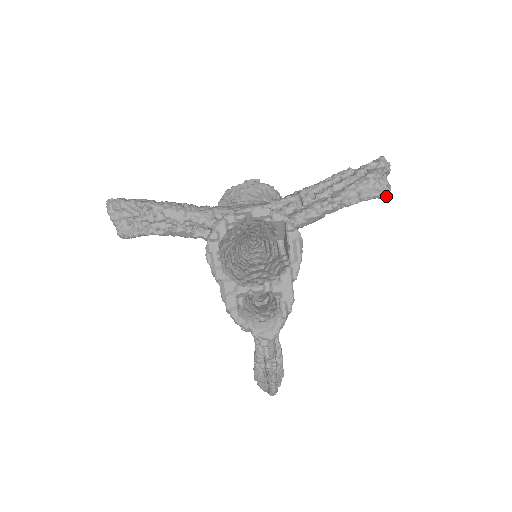
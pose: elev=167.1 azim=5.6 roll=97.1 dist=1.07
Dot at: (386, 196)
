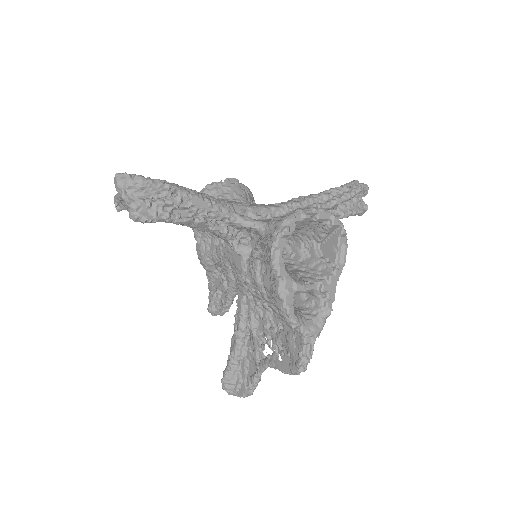
Dot at: occluded
